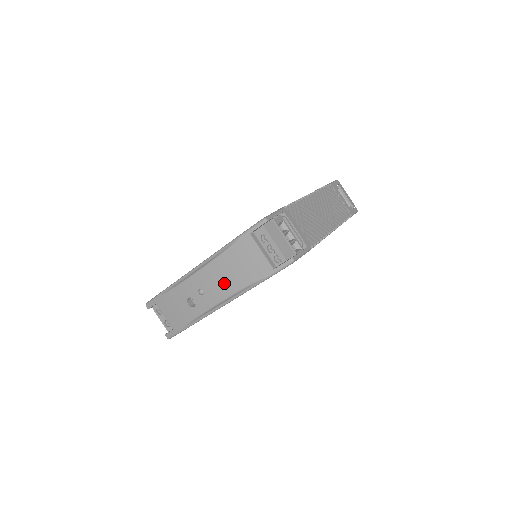
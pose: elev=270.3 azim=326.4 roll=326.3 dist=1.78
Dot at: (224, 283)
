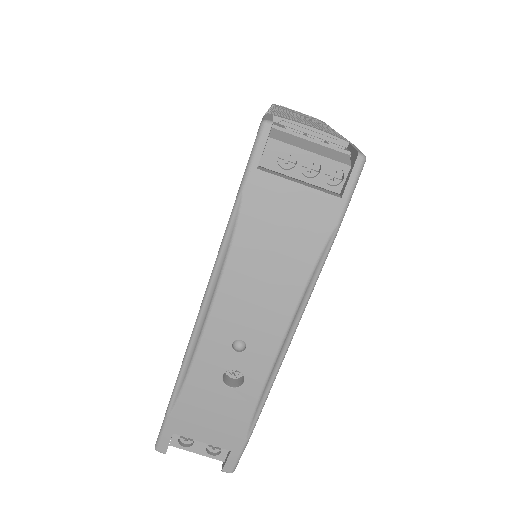
Dot at: (270, 296)
